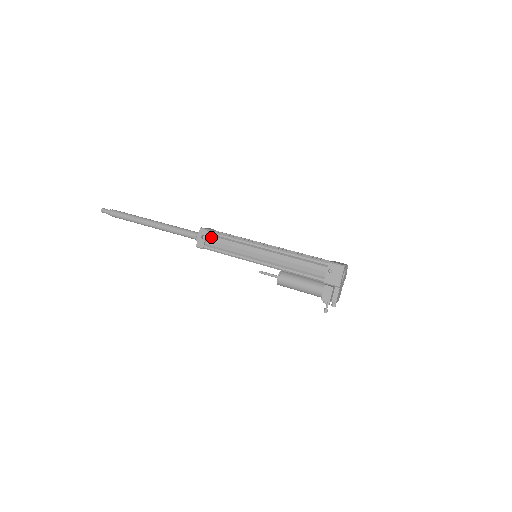
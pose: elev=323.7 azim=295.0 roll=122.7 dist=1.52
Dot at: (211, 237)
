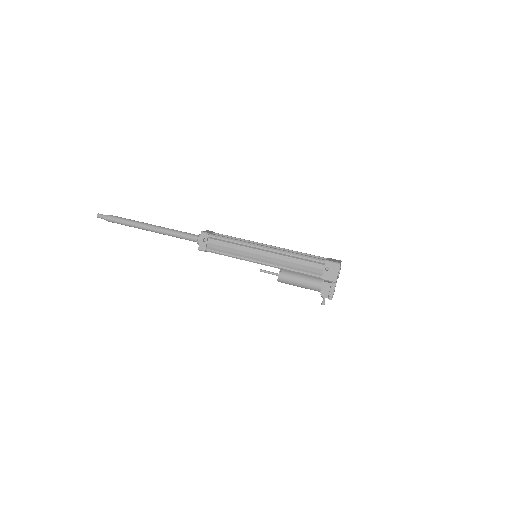
Dot at: (212, 240)
